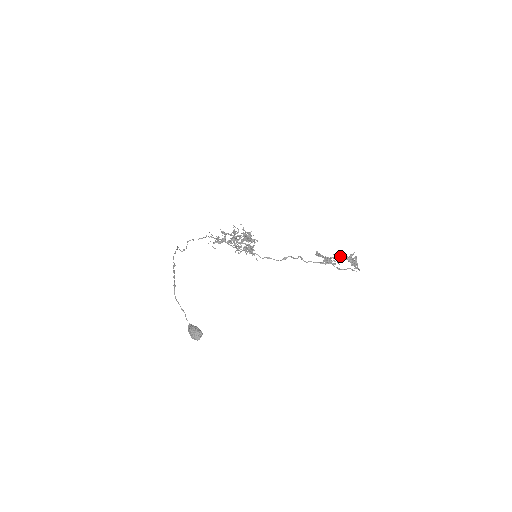
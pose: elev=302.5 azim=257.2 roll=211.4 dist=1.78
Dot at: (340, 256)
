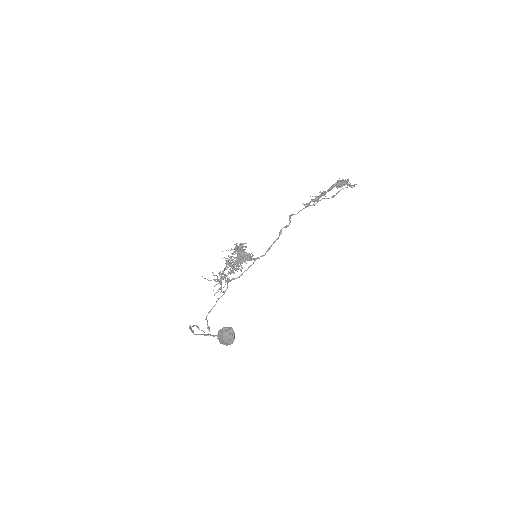
Dot at: occluded
